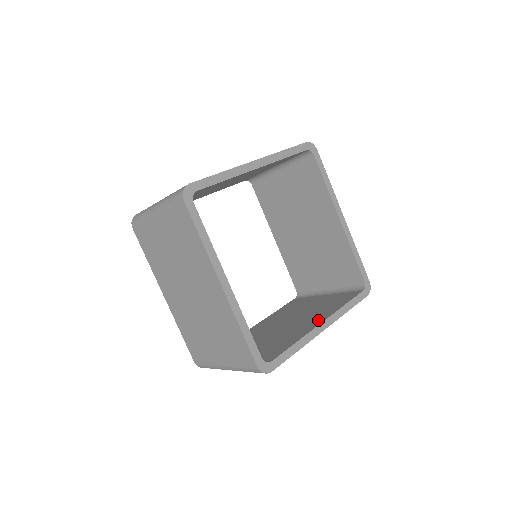
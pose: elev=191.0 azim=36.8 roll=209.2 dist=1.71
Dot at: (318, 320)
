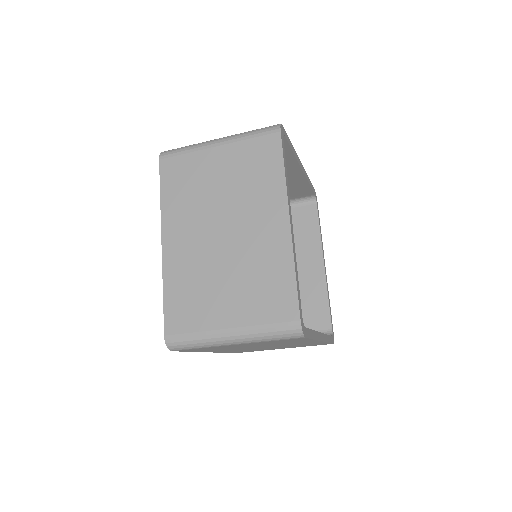
Dot at: occluded
